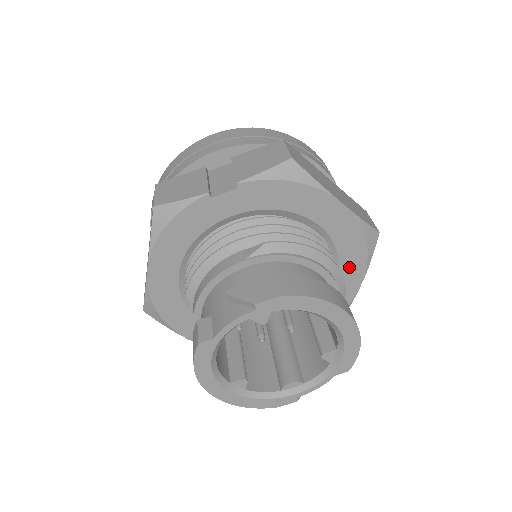
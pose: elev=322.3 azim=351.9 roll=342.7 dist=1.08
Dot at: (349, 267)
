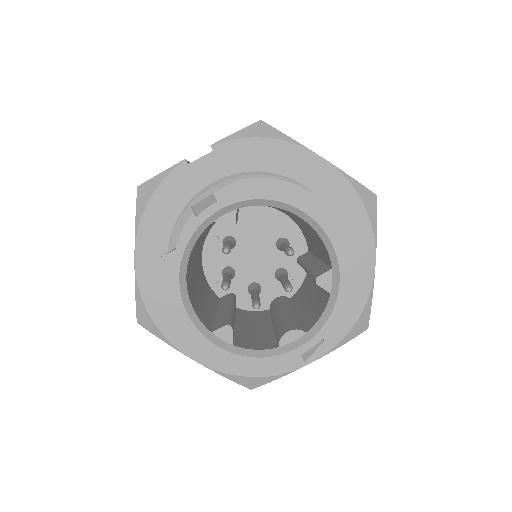
Dot at: (353, 238)
